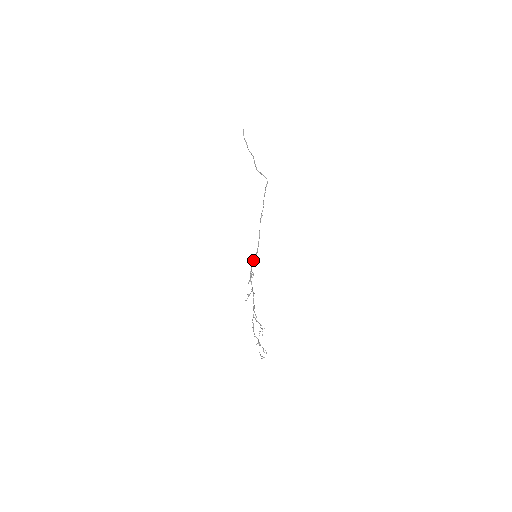
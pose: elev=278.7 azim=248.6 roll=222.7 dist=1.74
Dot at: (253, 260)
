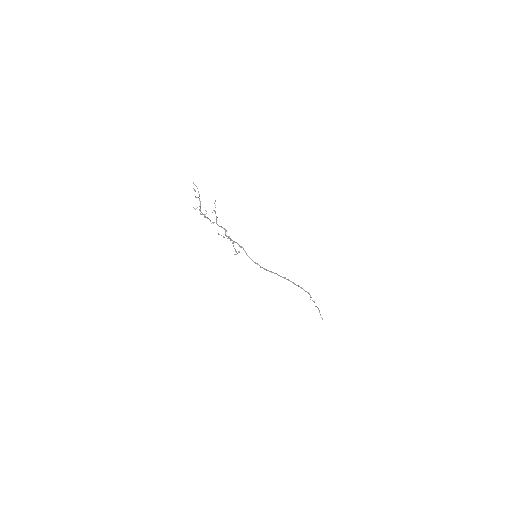
Dot at: (250, 258)
